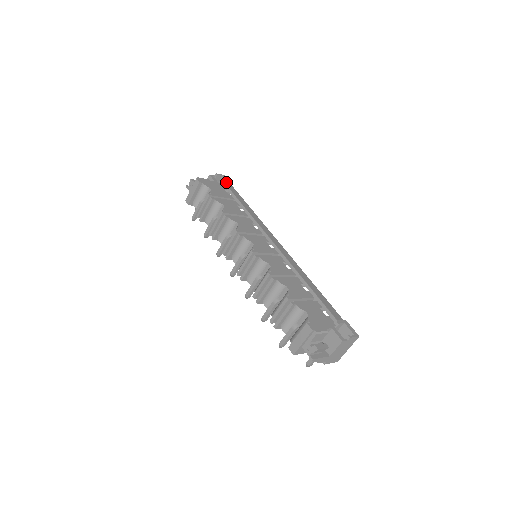
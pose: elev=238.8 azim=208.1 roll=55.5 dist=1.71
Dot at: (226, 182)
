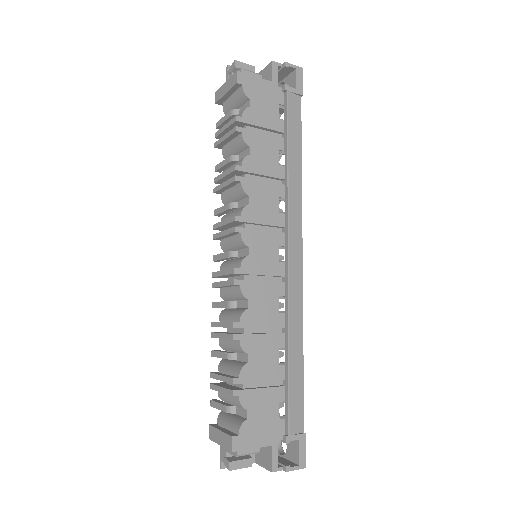
Dot at: (292, 88)
